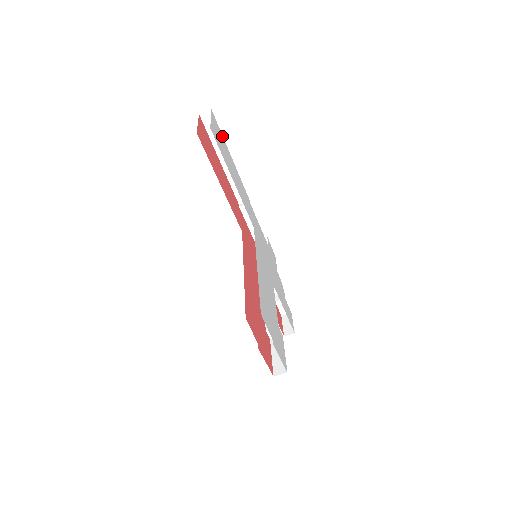
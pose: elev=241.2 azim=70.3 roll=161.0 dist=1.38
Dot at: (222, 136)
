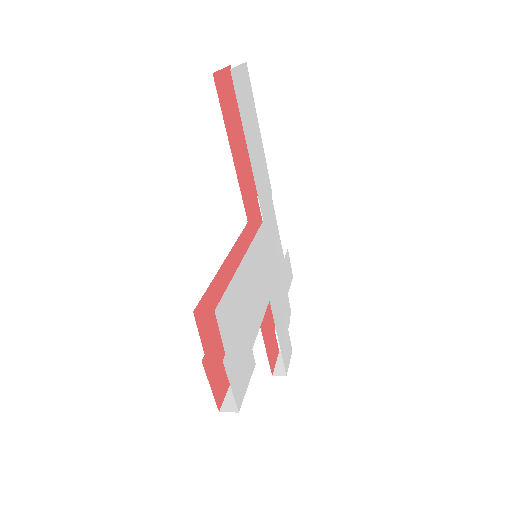
Dot at: (253, 99)
